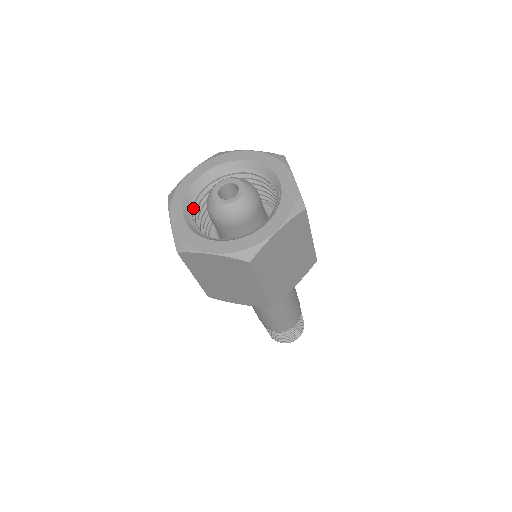
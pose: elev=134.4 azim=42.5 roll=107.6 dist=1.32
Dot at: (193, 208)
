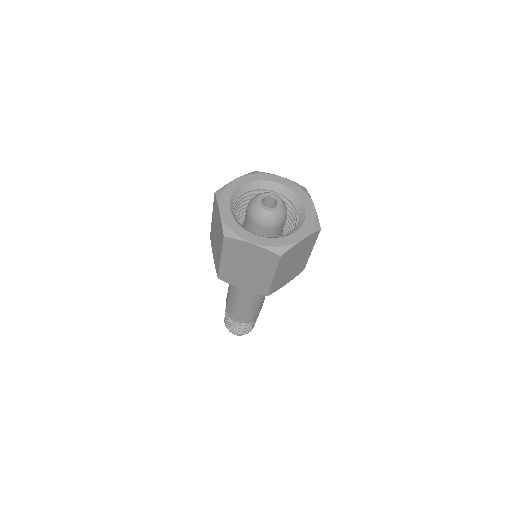
Dot at: occluded
